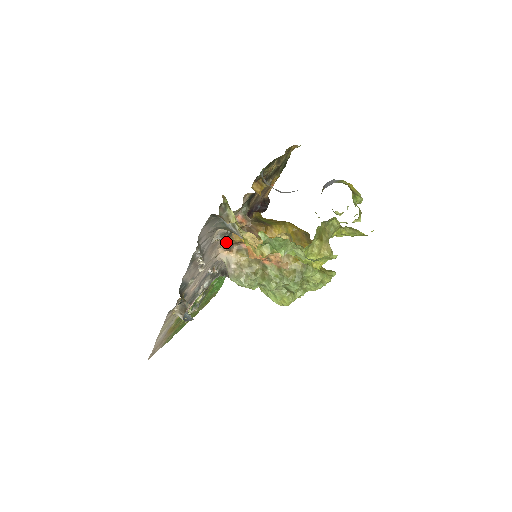
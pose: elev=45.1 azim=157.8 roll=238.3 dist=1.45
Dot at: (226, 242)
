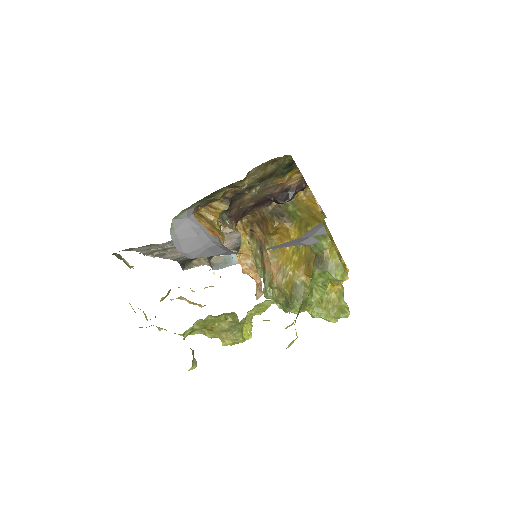
Dot at: occluded
